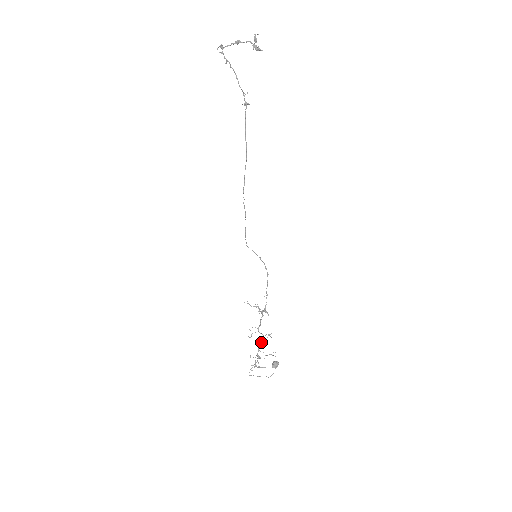
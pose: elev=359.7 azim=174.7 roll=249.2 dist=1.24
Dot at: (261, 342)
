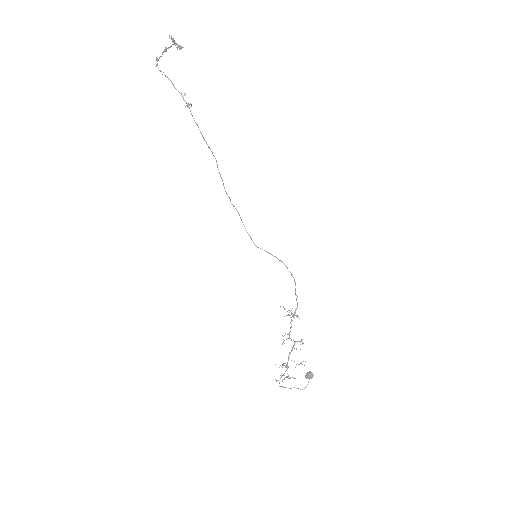
Dot at: (291, 350)
